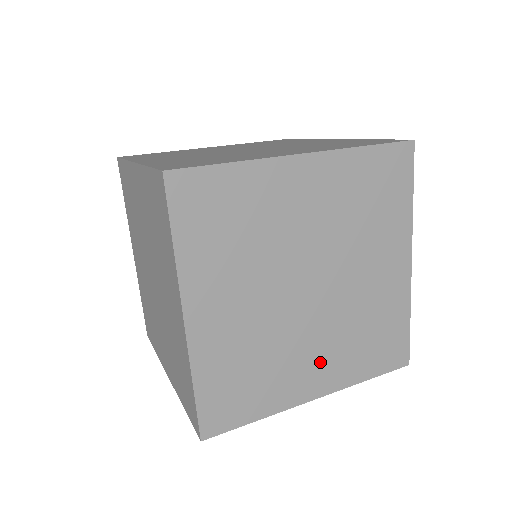
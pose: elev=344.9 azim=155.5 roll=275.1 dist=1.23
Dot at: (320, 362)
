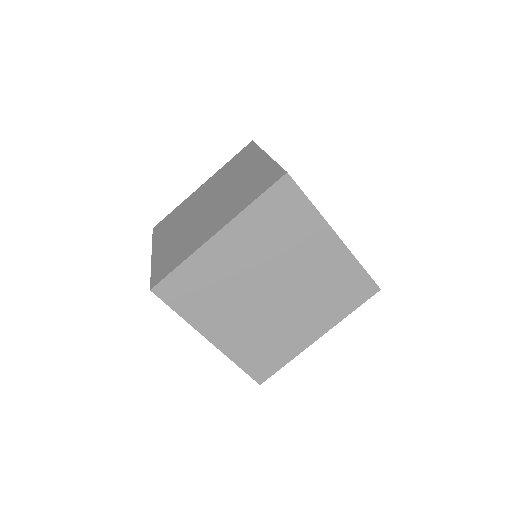
Dot at: (233, 327)
